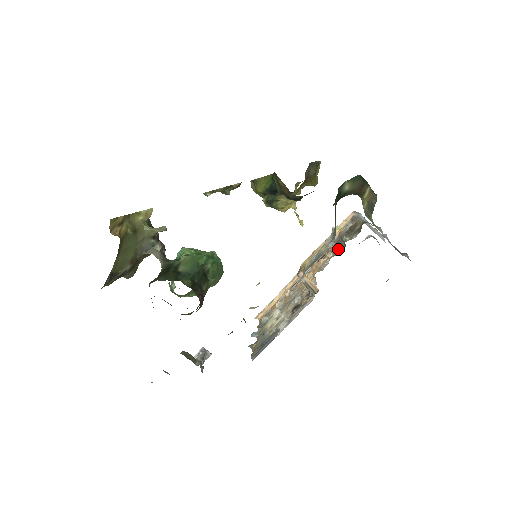
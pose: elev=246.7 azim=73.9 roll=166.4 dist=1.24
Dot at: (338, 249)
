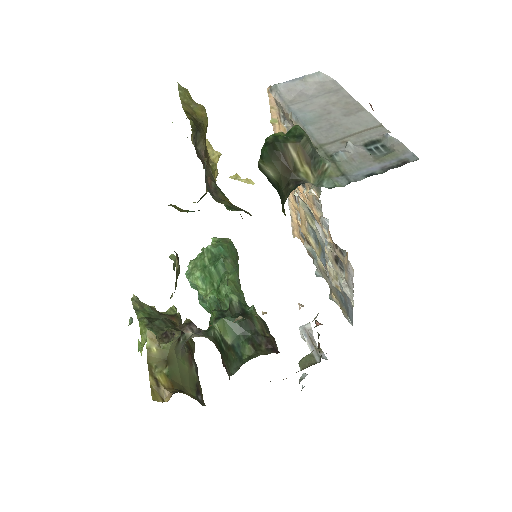
Dot at: occluded
